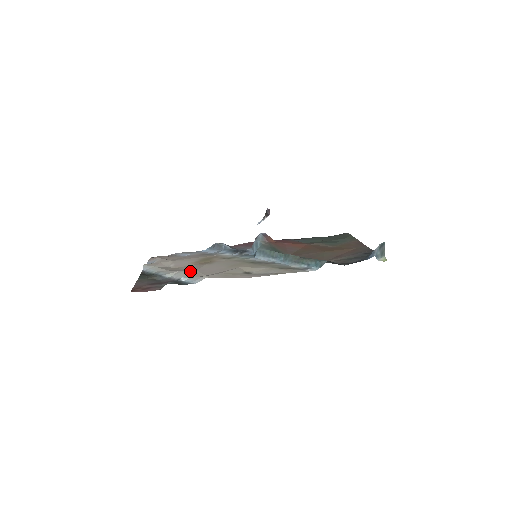
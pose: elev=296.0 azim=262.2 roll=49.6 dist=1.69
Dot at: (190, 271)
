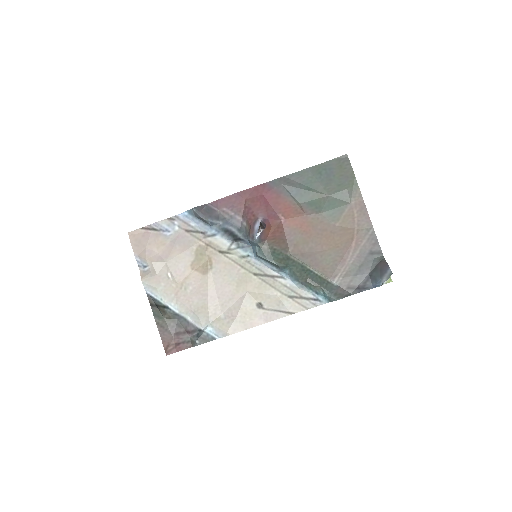
Dot at: (204, 311)
